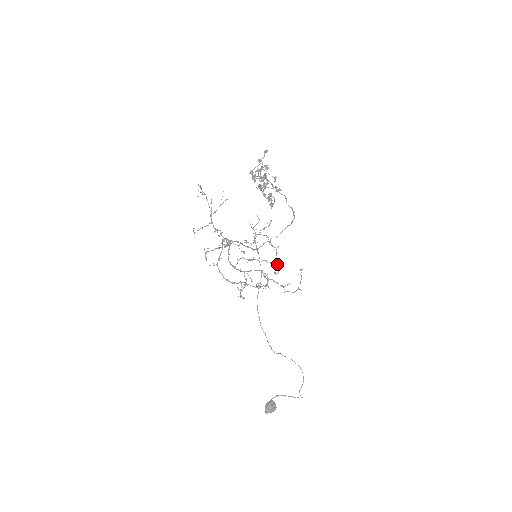
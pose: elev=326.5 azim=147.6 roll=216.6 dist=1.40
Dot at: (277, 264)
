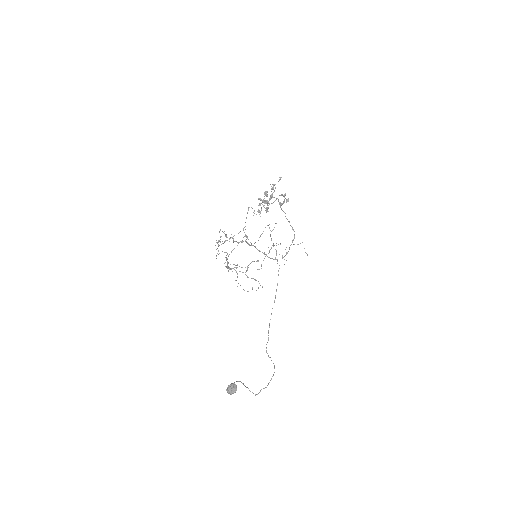
Dot at: occluded
